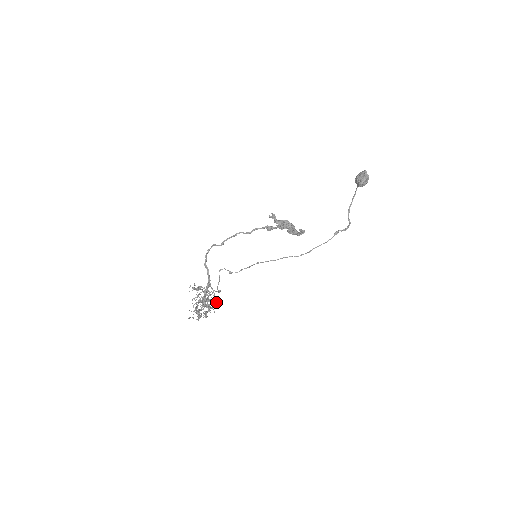
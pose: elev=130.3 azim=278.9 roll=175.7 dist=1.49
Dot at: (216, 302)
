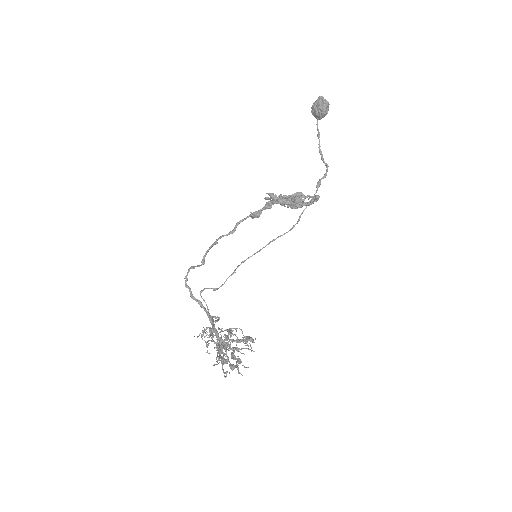
Dot at: (250, 339)
